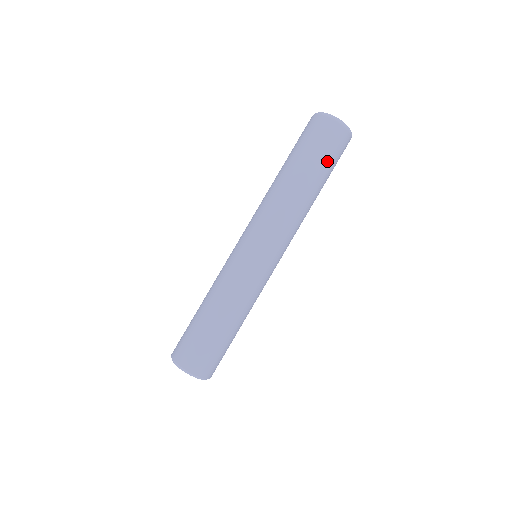
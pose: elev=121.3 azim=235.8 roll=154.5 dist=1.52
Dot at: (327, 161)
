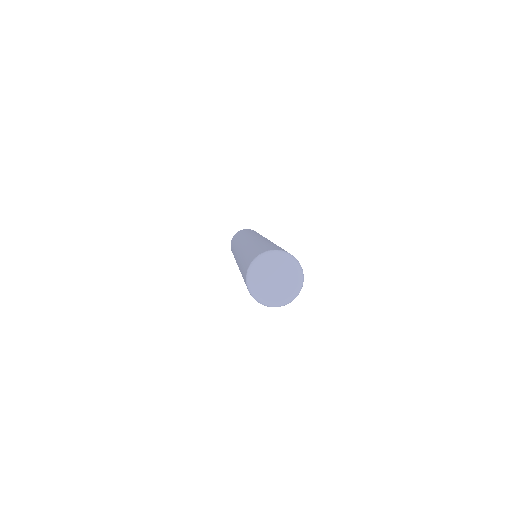
Dot at: occluded
